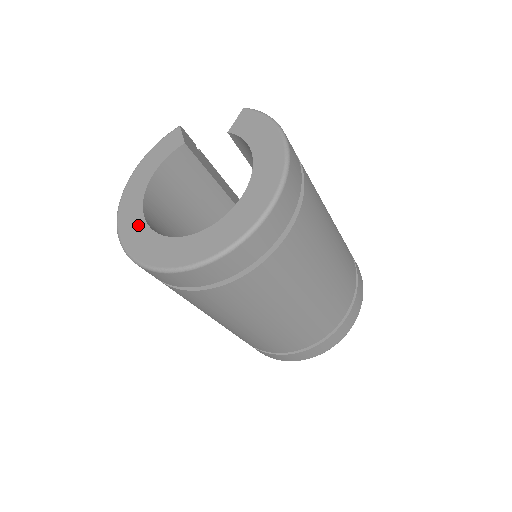
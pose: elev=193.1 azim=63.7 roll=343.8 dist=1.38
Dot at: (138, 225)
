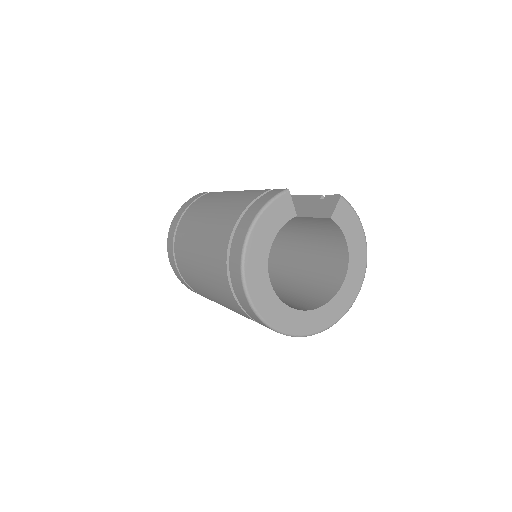
Dot at: (269, 295)
